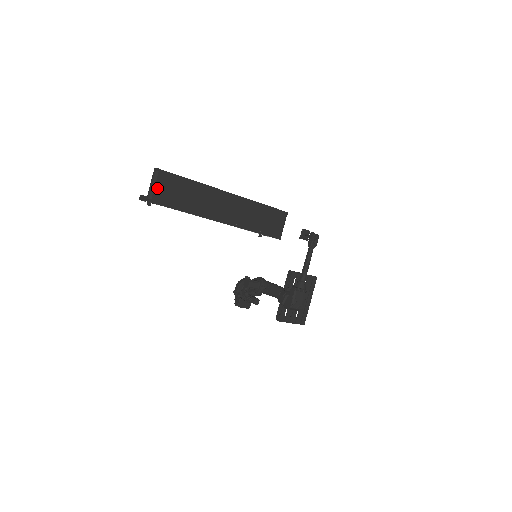
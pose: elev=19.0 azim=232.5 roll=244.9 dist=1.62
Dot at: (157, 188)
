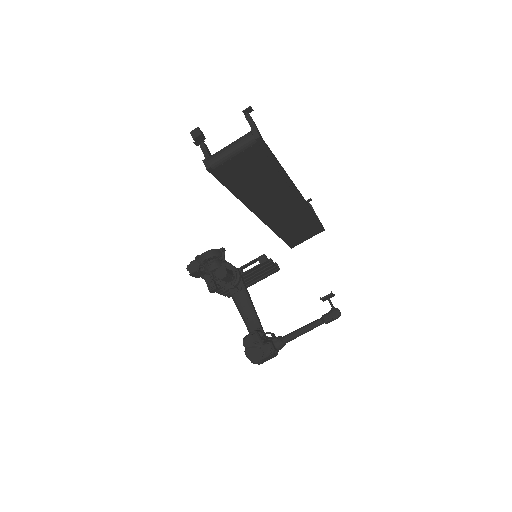
Dot at: (234, 159)
